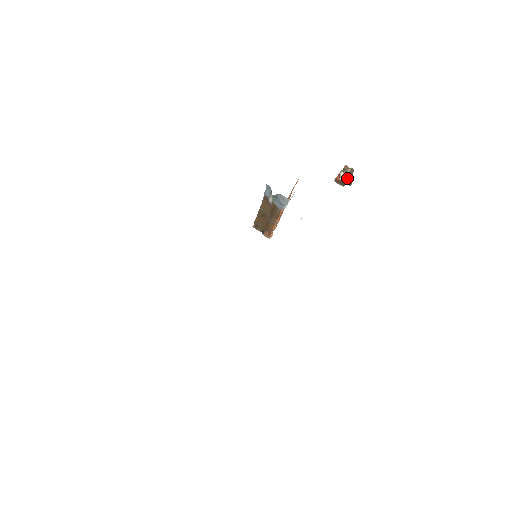
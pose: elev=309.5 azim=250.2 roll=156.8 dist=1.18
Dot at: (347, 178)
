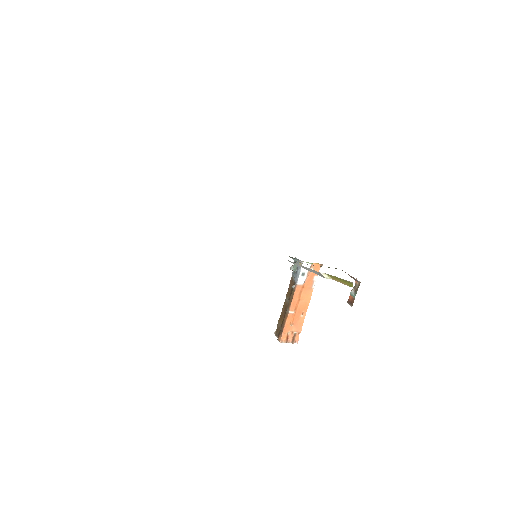
Dot at: (355, 292)
